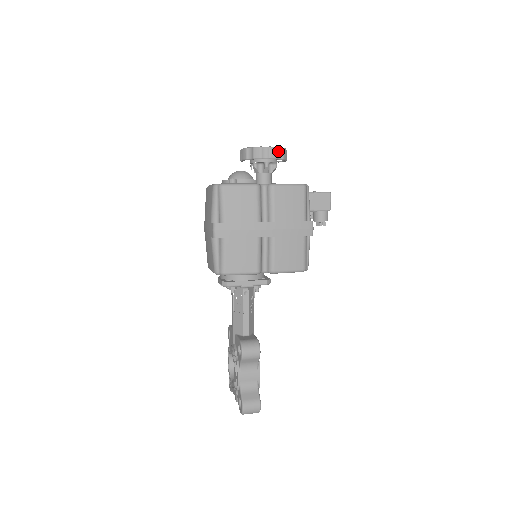
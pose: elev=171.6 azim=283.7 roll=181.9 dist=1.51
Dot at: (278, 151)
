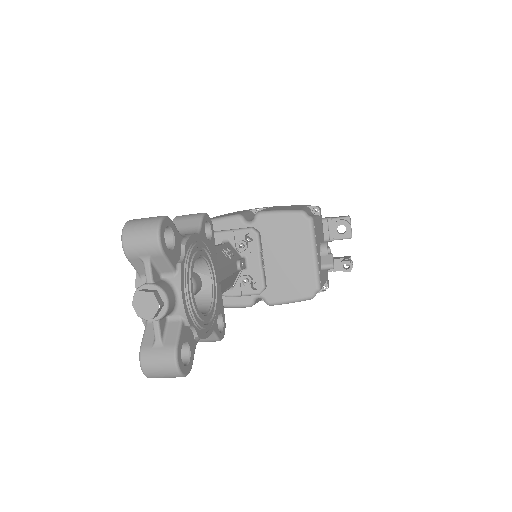
Dot at: occluded
